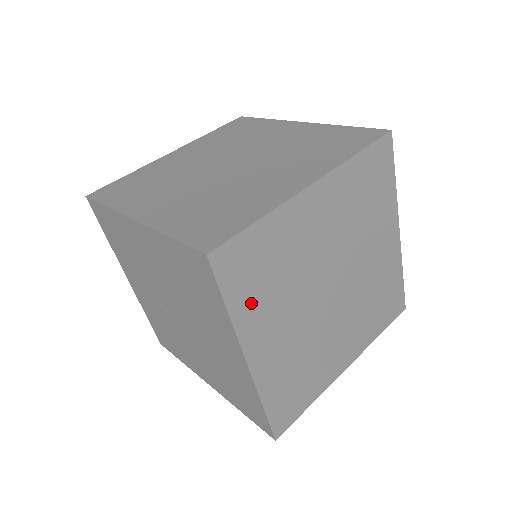
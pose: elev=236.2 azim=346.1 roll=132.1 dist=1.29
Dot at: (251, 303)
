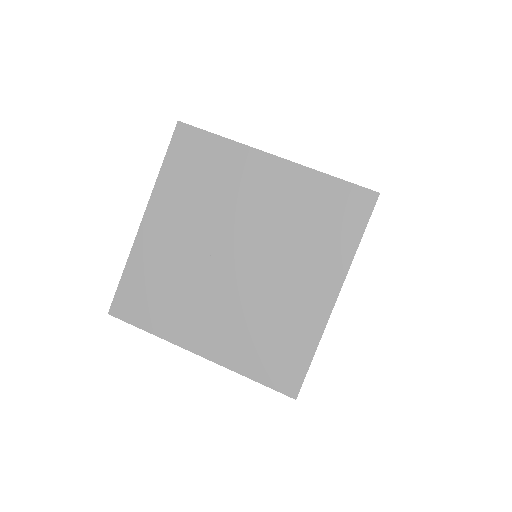
Dot at: occluded
